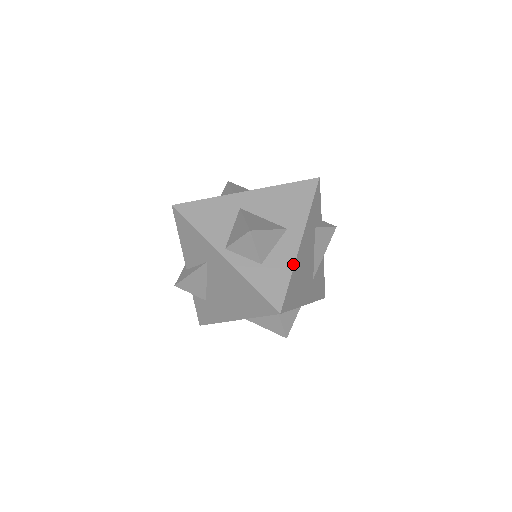
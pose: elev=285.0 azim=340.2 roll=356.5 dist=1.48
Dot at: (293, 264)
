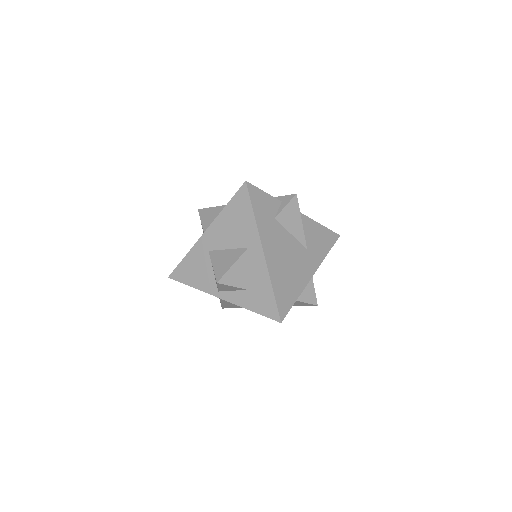
Dot at: (268, 276)
